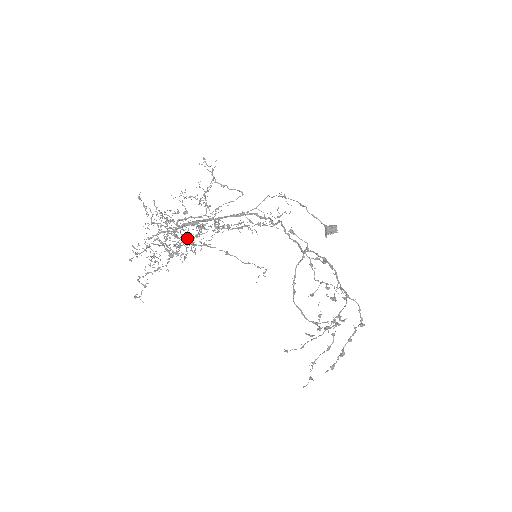
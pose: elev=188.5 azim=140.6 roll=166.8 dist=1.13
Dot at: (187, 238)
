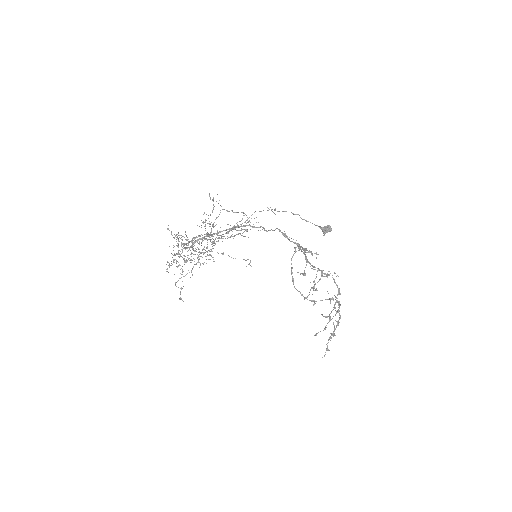
Dot at: (195, 248)
